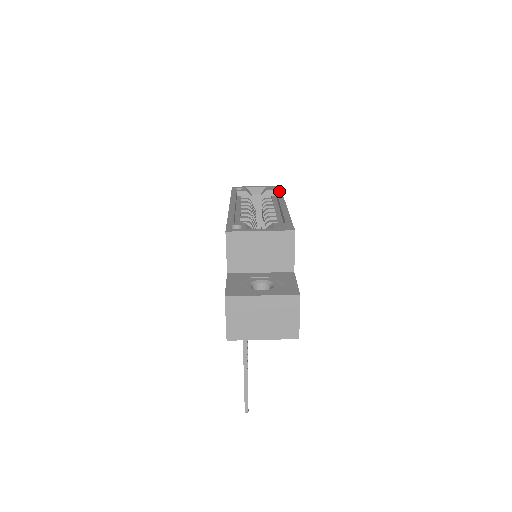
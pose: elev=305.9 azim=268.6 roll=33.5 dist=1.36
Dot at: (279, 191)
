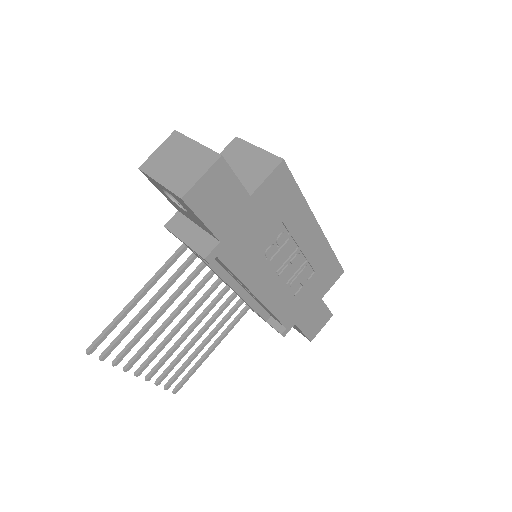
Dot at: (335, 256)
